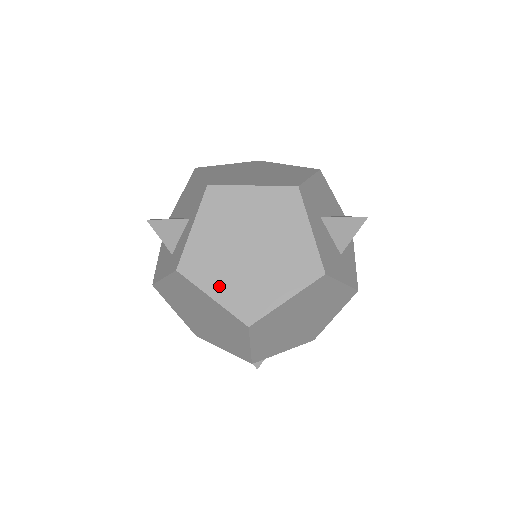
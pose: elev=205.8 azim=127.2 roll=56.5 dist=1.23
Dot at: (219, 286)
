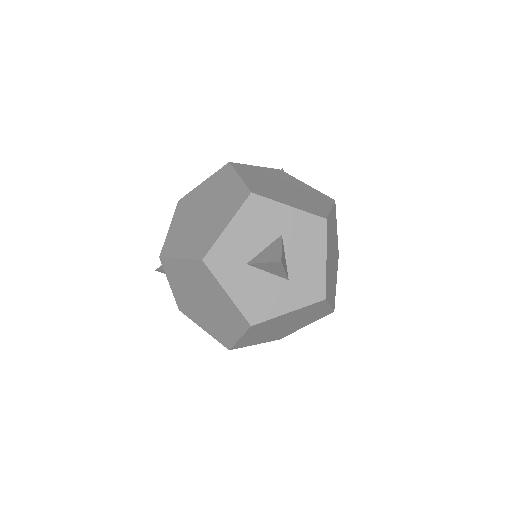
Dot at: (202, 323)
